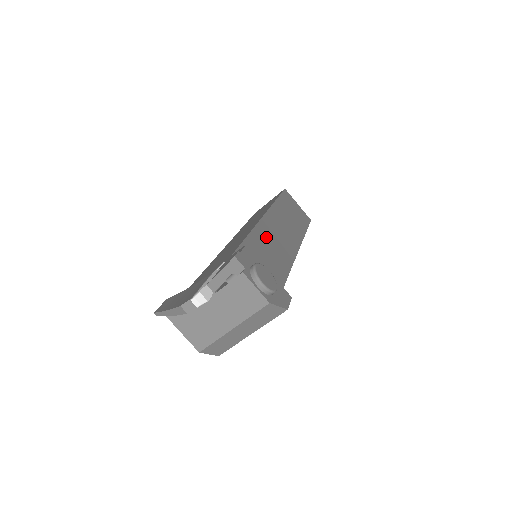
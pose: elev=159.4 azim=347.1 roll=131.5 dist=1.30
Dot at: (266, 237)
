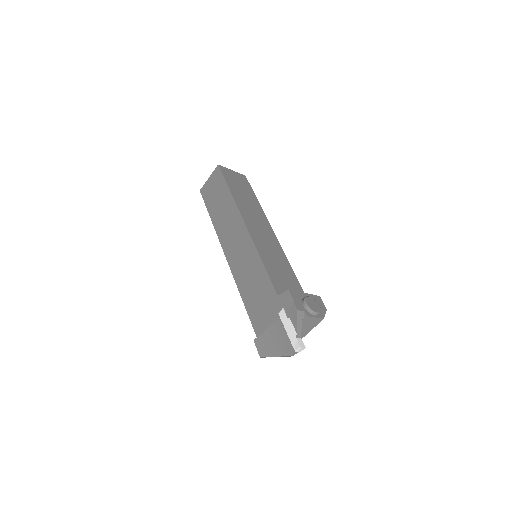
Dot at: (263, 247)
